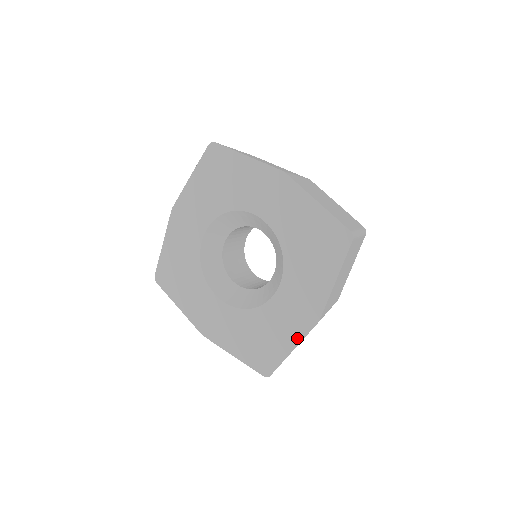
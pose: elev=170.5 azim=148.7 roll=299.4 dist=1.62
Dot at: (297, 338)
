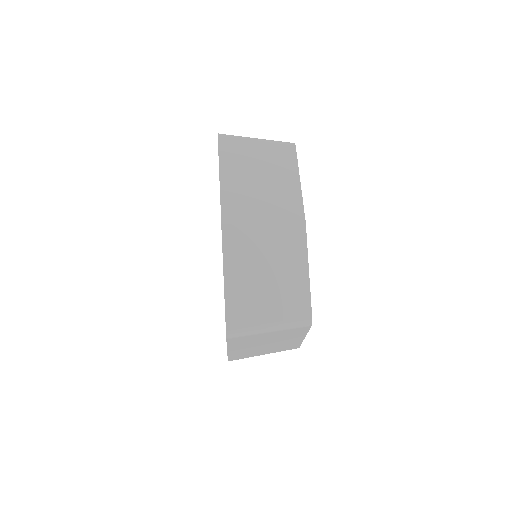
Dot at: occluded
